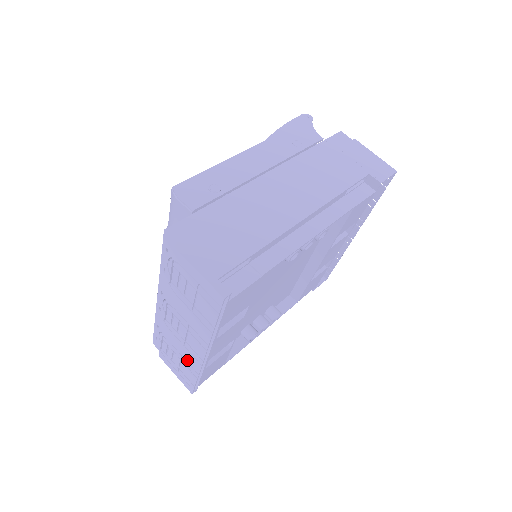
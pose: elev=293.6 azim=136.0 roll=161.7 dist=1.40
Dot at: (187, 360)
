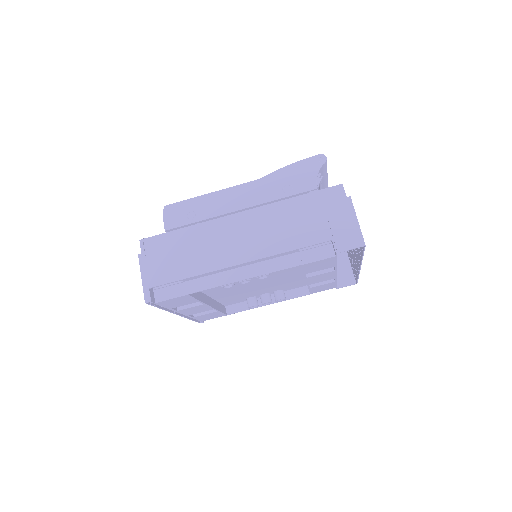
Dot at: occluded
